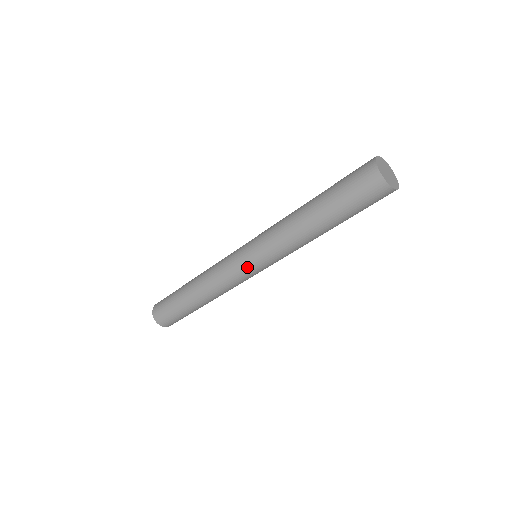
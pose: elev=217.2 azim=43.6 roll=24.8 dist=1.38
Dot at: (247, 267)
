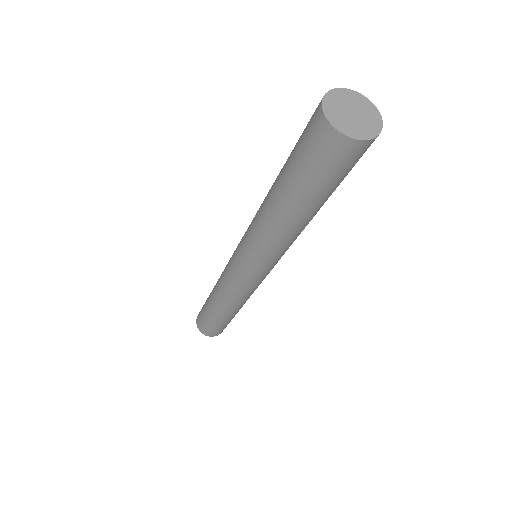
Dot at: (259, 278)
